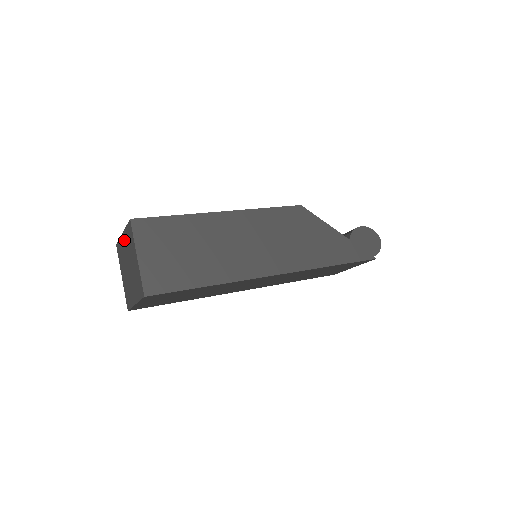
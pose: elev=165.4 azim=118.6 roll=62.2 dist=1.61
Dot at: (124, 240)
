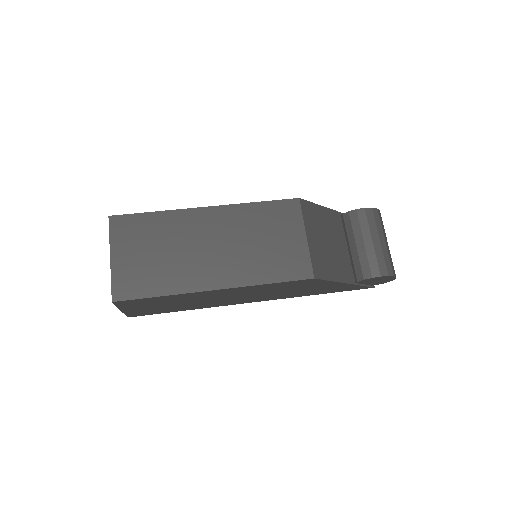
Dot at: occluded
